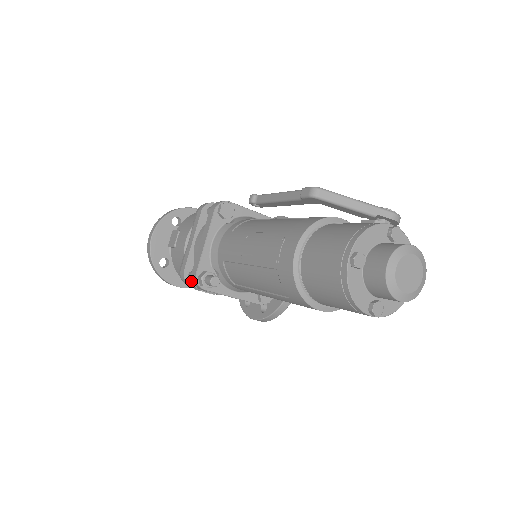
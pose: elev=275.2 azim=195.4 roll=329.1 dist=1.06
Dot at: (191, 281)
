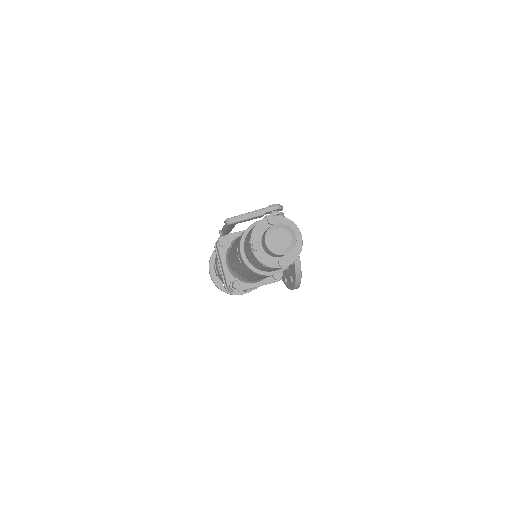
Dot at: occluded
